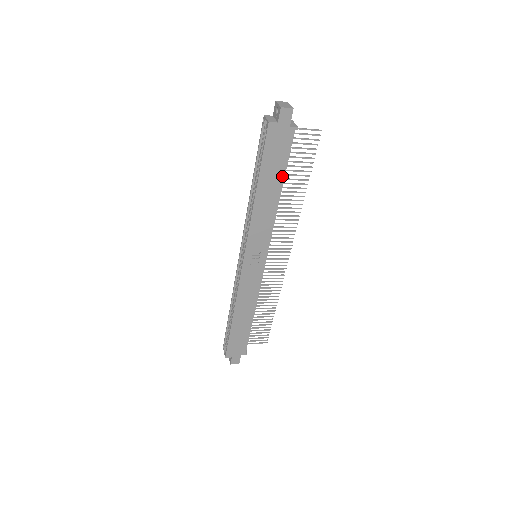
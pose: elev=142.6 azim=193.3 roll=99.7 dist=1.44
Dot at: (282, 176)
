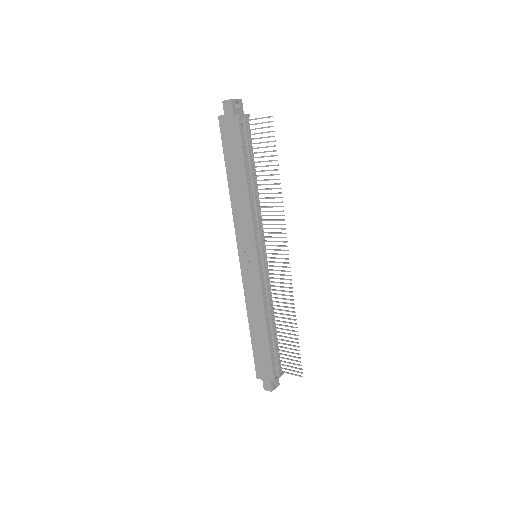
Dot at: (243, 165)
